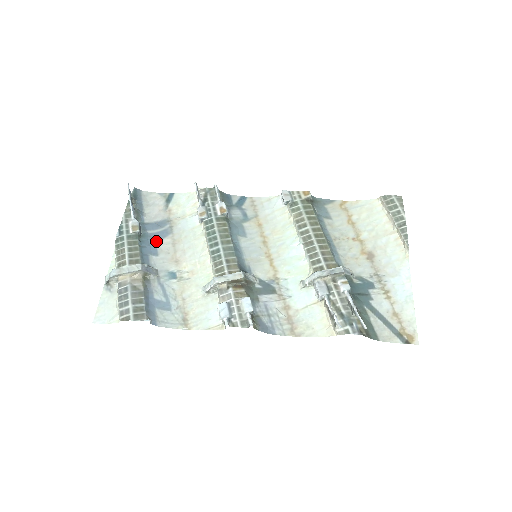
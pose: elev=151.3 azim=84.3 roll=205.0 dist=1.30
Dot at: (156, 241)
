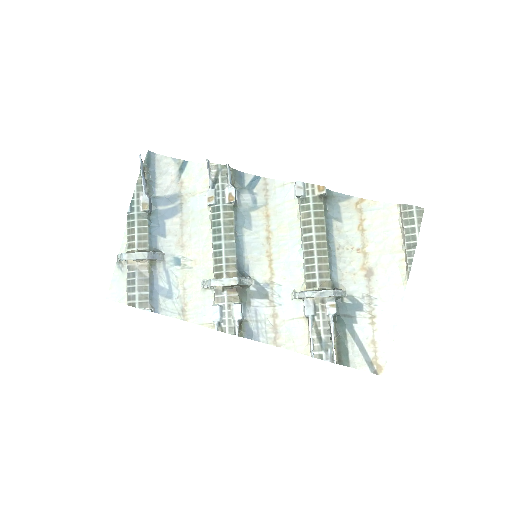
Dot at: (165, 220)
